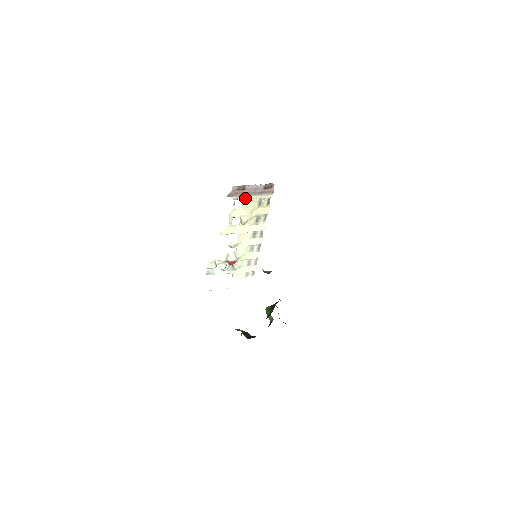
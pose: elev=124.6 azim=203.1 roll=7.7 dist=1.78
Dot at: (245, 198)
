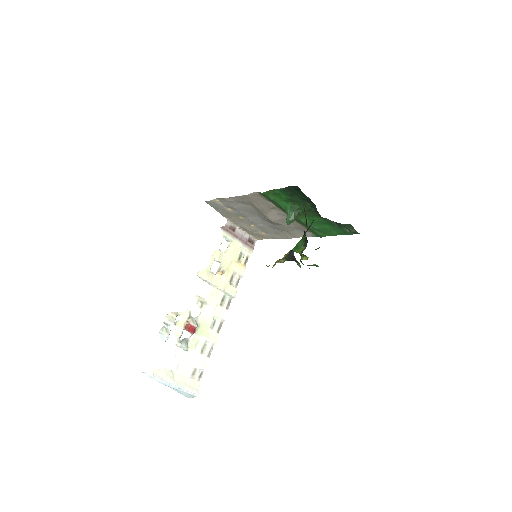
Dot at: (231, 242)
